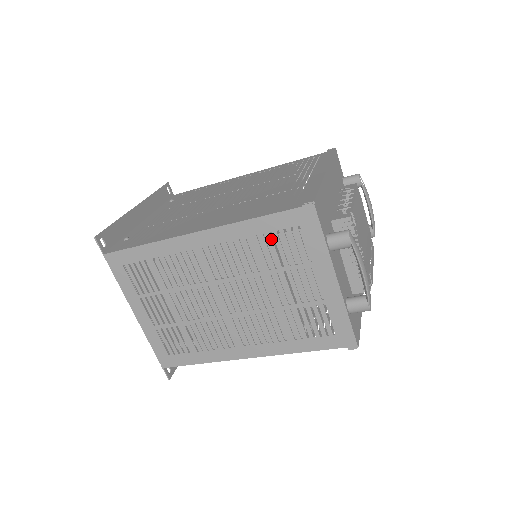
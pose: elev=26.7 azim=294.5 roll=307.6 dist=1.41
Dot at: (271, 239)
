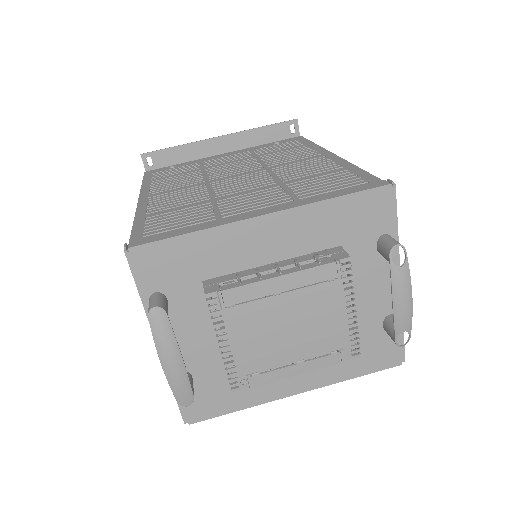
Dot at: occluded
